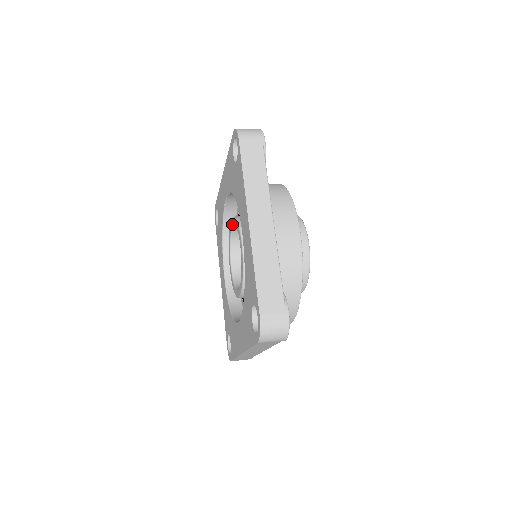
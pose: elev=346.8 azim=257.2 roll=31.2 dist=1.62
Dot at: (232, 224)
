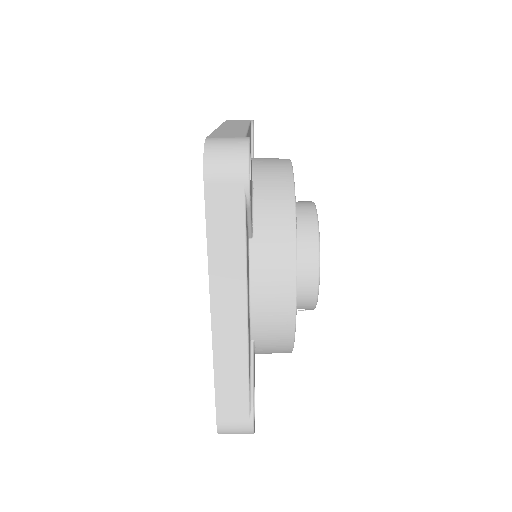
Dot at: occluded
